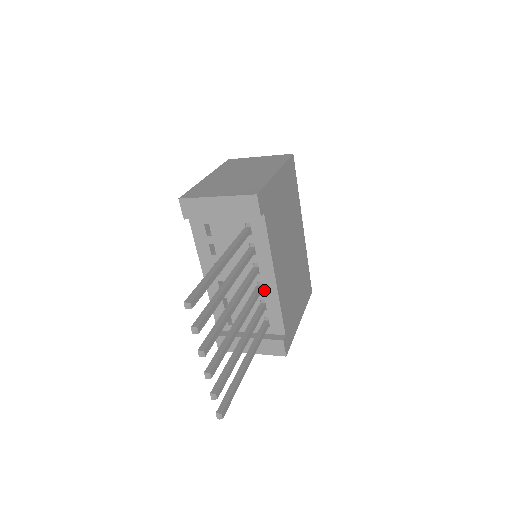
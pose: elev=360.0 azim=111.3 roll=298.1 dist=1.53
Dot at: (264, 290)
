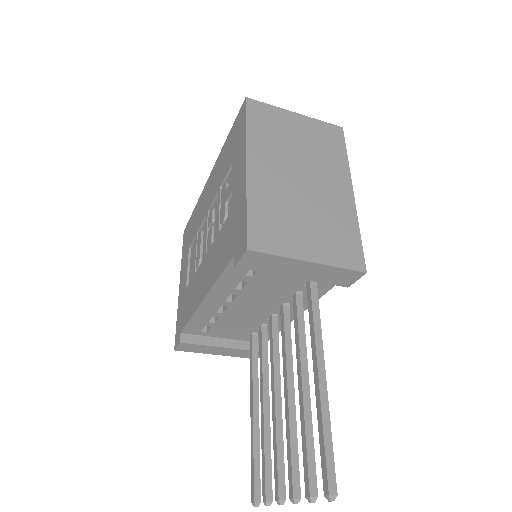
Dot at: occluded
